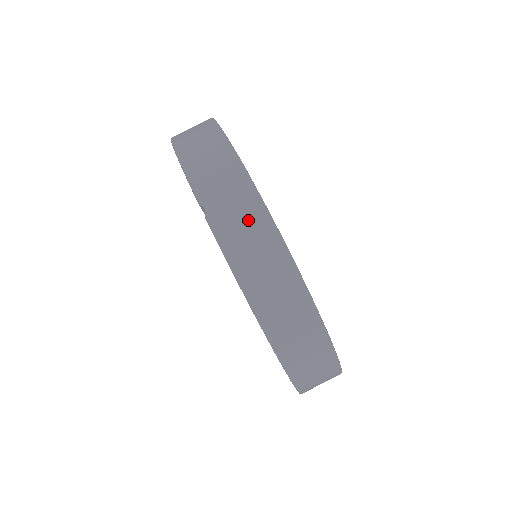
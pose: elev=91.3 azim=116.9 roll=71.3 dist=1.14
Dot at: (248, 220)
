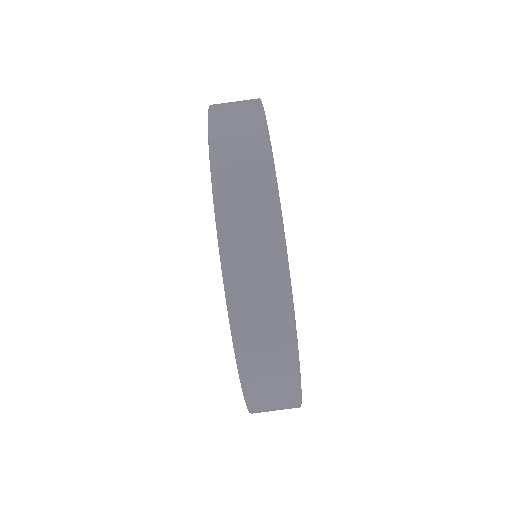
Dot at: (242, 108)
